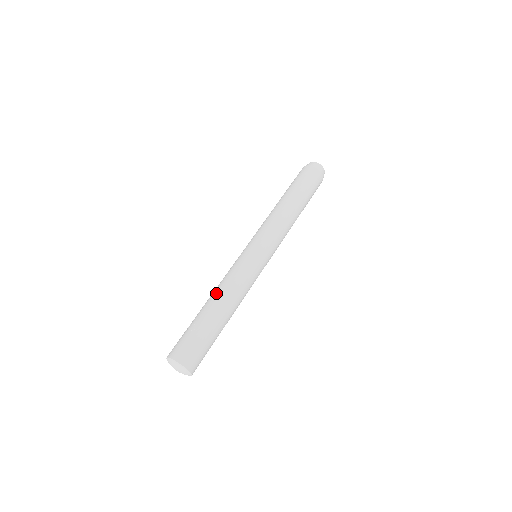
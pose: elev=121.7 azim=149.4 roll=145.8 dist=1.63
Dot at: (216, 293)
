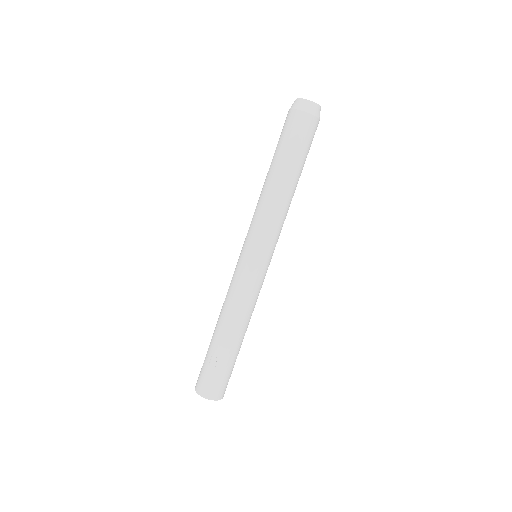
Dot at: (226, 321)
